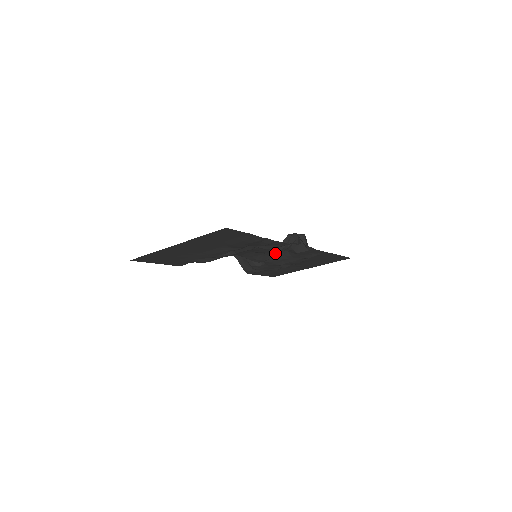
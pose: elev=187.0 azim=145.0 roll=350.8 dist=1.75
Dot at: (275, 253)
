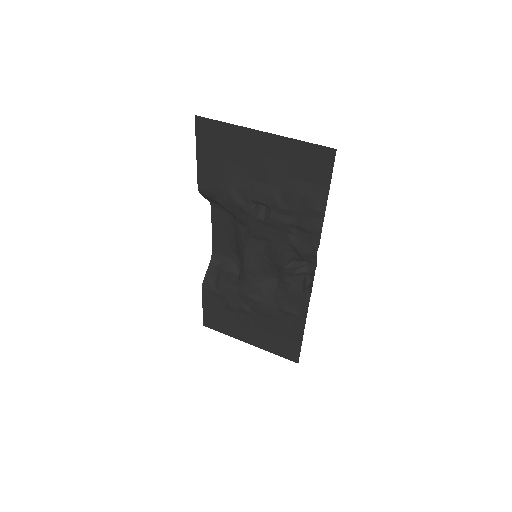
Dot at: (265, 276)
